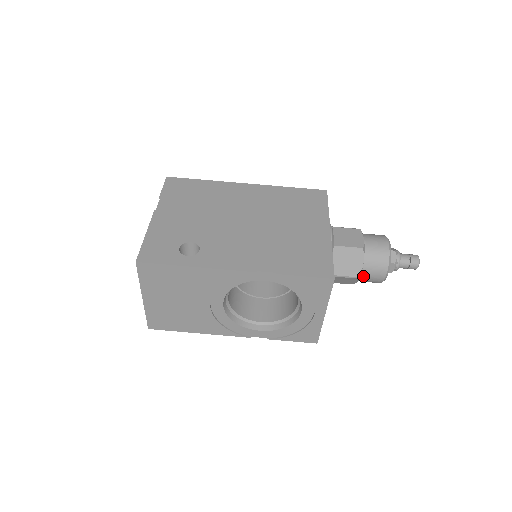
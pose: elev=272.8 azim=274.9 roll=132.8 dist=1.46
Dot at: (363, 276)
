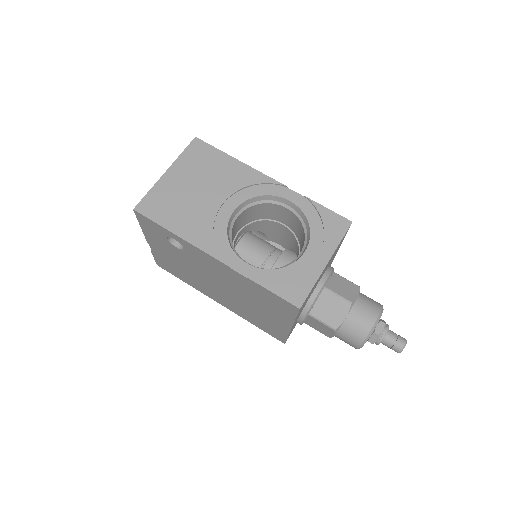
Dot at: (354, 310)
